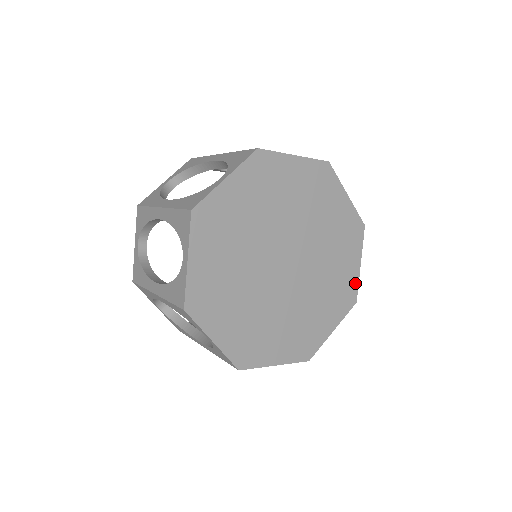
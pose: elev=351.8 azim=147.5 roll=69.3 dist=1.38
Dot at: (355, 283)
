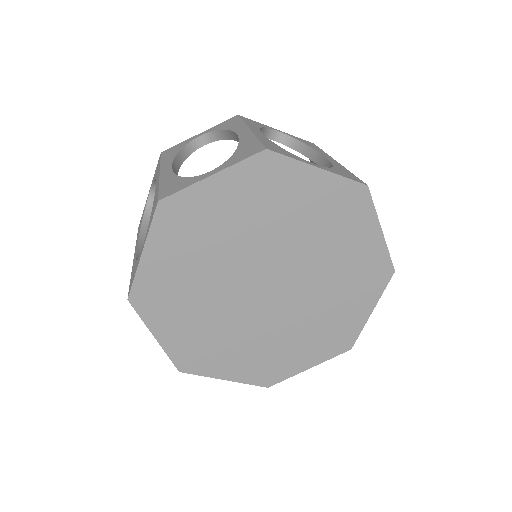
Dot at: (383, 254)
